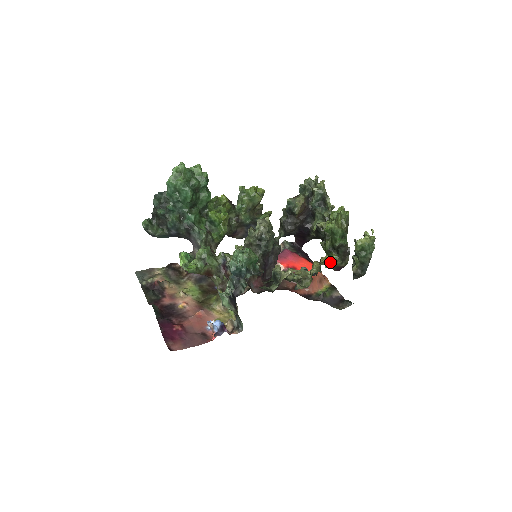
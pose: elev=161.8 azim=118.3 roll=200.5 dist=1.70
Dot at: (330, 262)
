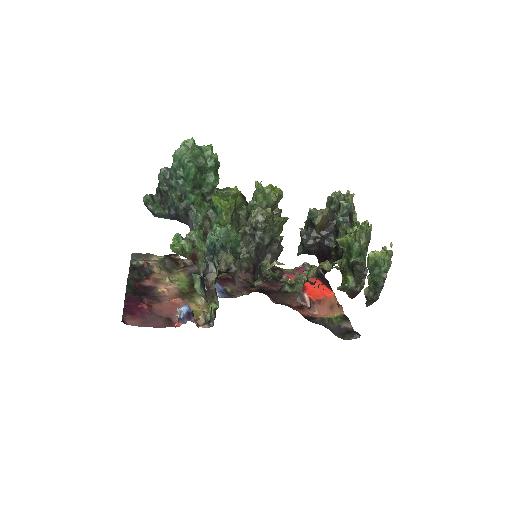
Dot at: (330, 267)
